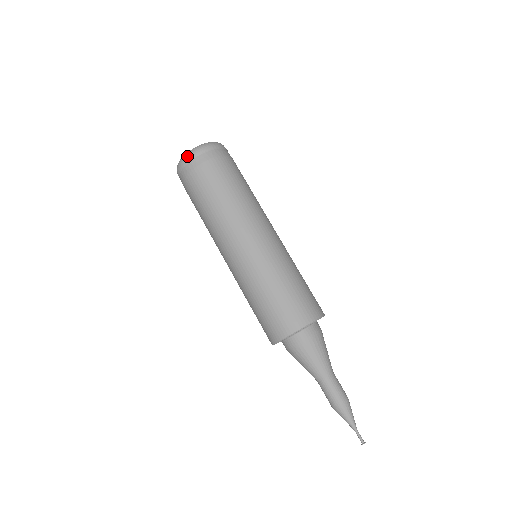
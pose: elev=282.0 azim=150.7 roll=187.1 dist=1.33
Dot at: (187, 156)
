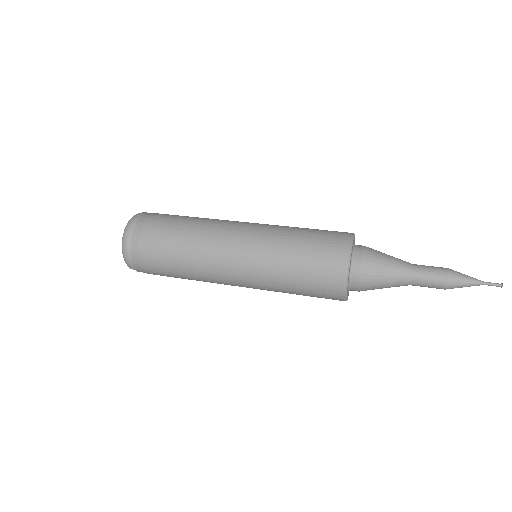
Dot at: (124, 245)
